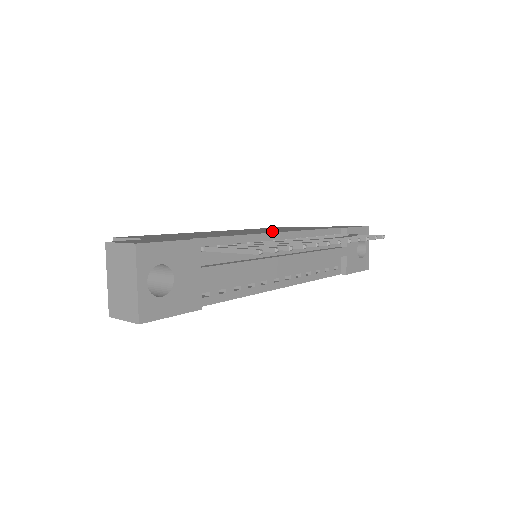
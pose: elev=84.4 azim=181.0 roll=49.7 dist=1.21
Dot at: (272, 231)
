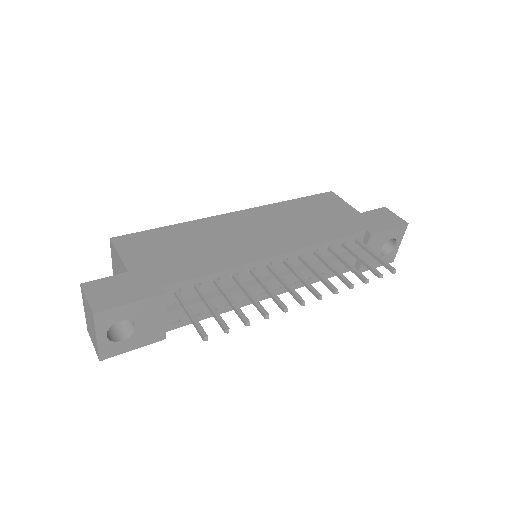
Dot at: (273, 244)
